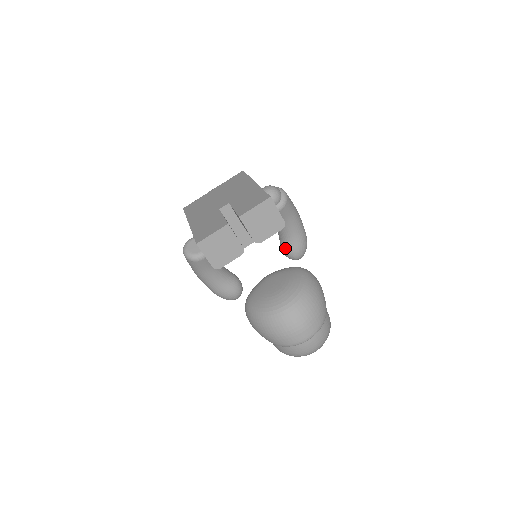
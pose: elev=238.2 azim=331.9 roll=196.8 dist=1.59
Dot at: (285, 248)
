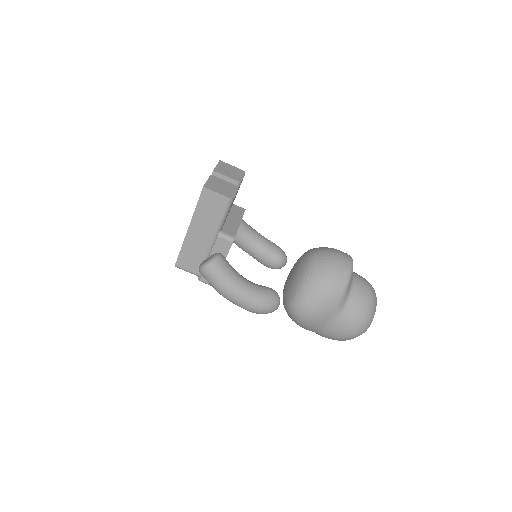
Dot at: (269, 255)
